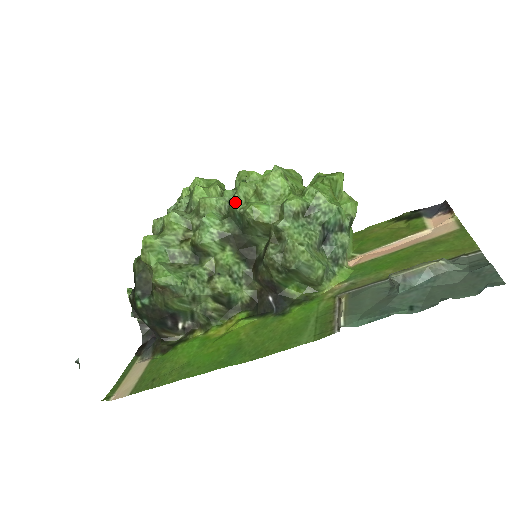
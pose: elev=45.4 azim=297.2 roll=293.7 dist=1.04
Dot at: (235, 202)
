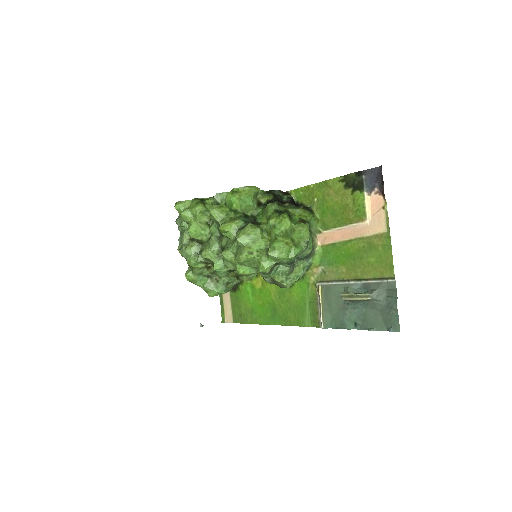
Dot at: (227, 265)
